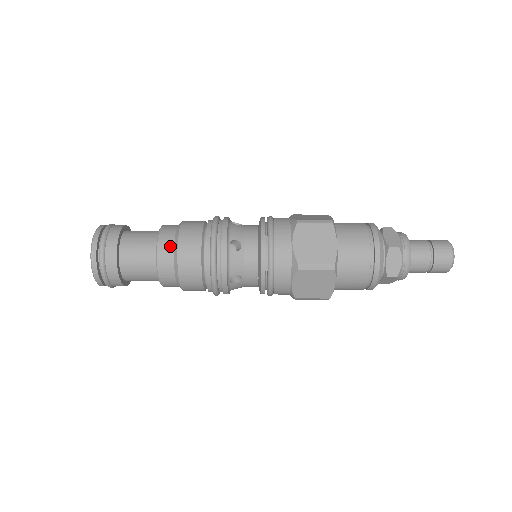
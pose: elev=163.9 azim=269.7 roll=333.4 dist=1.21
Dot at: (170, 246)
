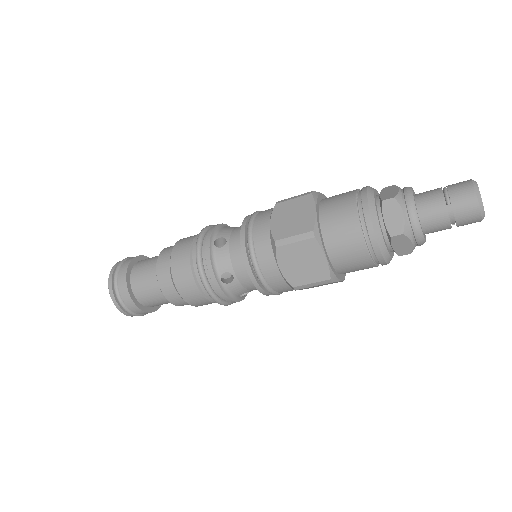
Dot at: occluded
